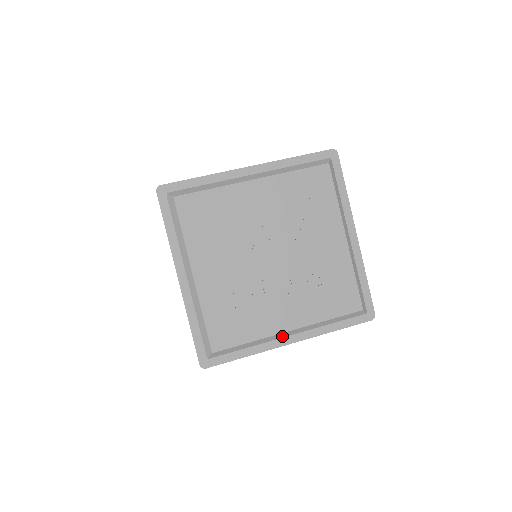
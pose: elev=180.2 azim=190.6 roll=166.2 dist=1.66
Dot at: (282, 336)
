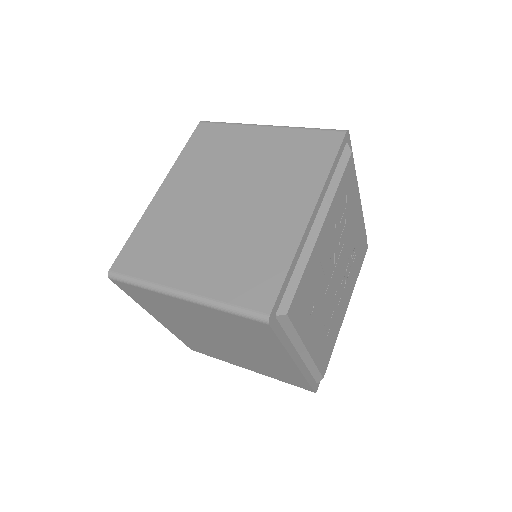
Dot at: occluded
